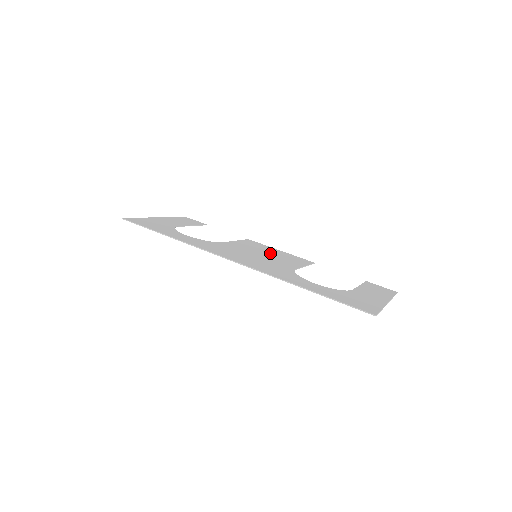
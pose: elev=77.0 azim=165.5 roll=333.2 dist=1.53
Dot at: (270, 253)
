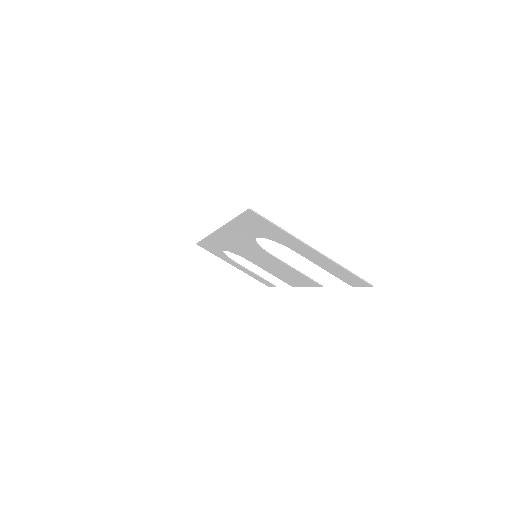
Dot at: occluded
